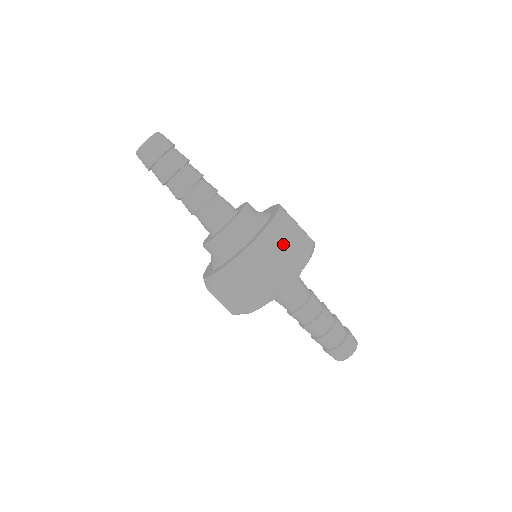
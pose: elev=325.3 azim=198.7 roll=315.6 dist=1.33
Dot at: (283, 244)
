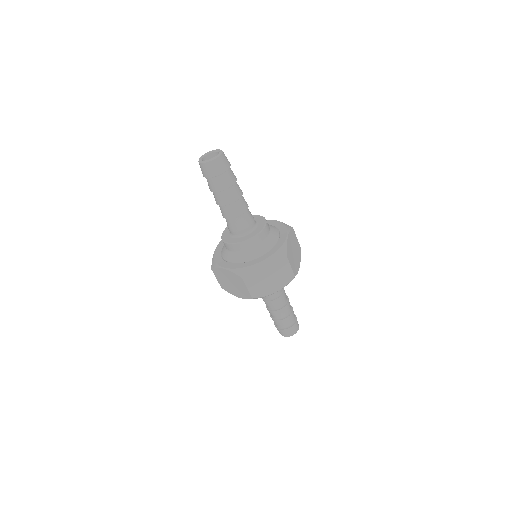
Dot at: (272, 273)
